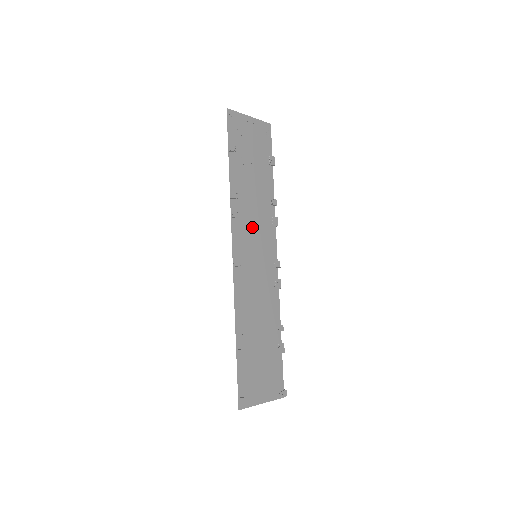
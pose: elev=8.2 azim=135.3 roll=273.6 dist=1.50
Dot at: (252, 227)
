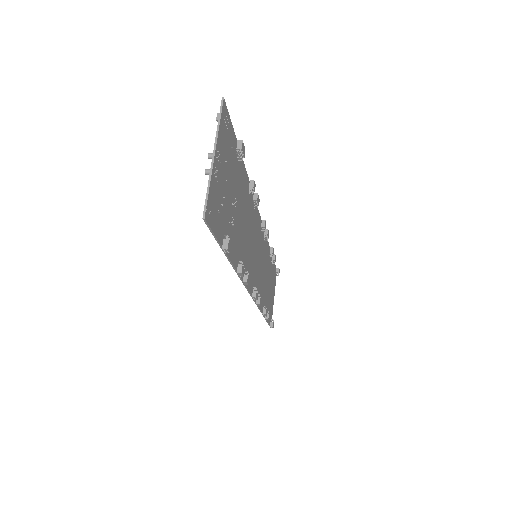
Dot at: (250, 248)
